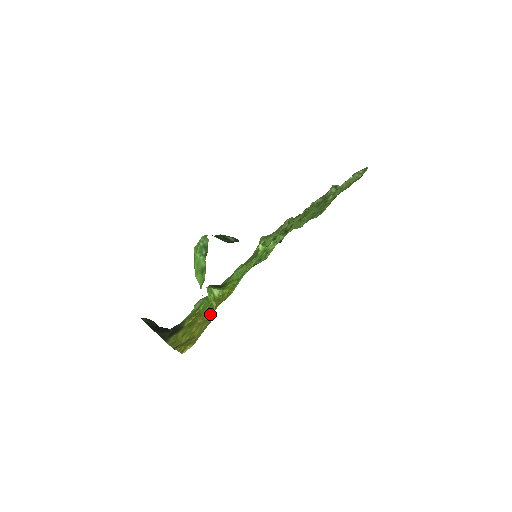
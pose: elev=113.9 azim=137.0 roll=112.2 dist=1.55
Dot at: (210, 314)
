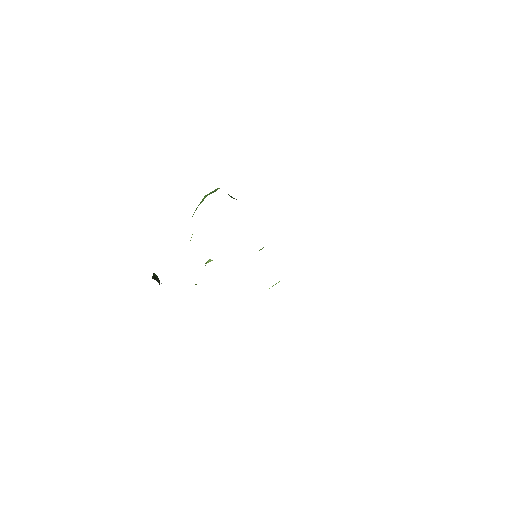
Dot at: occluded
